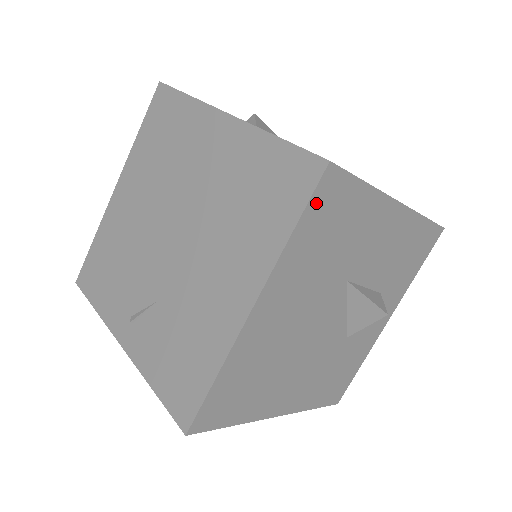
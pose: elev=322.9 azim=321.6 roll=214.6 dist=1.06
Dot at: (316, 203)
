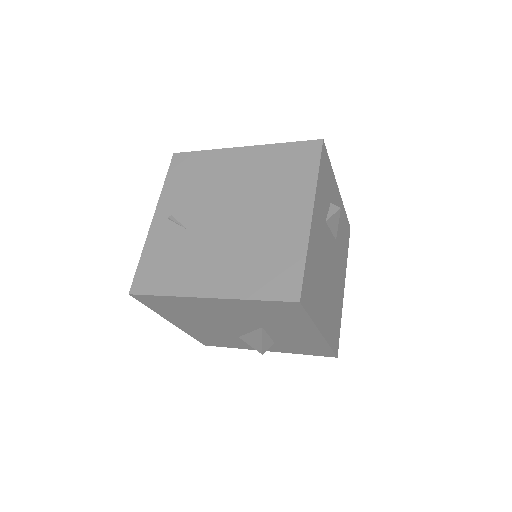
Dot at: (278, 304)
